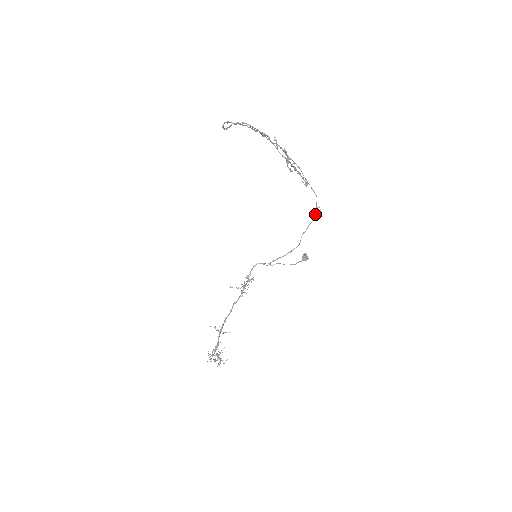
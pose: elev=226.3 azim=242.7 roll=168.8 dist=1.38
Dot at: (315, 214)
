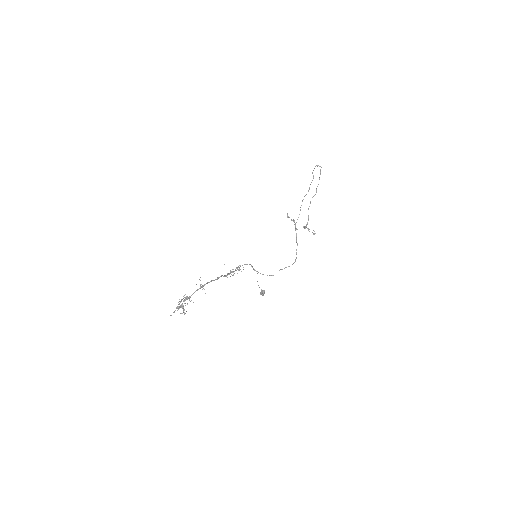
Dot at: occluded
